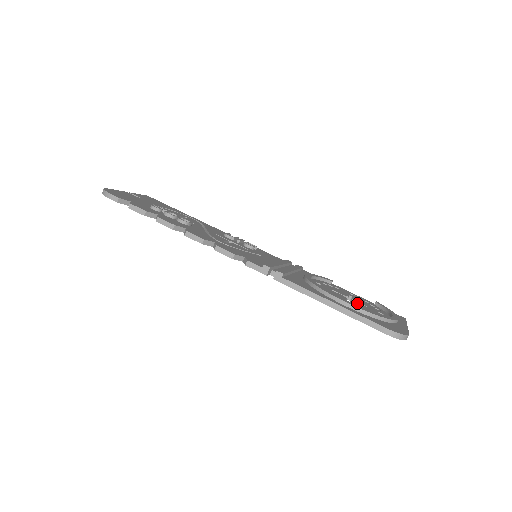
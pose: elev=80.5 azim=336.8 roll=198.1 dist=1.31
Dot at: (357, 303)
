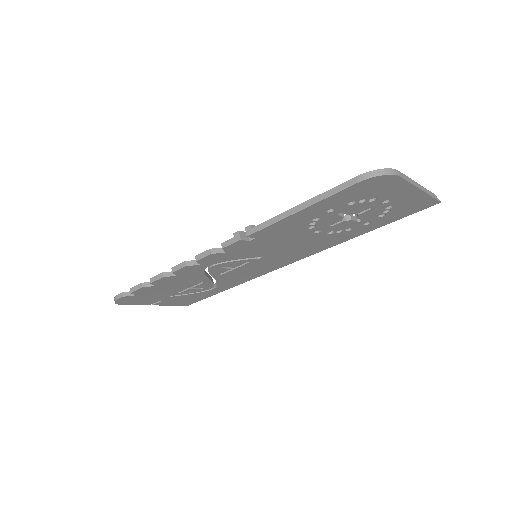
Dot at: occluded
